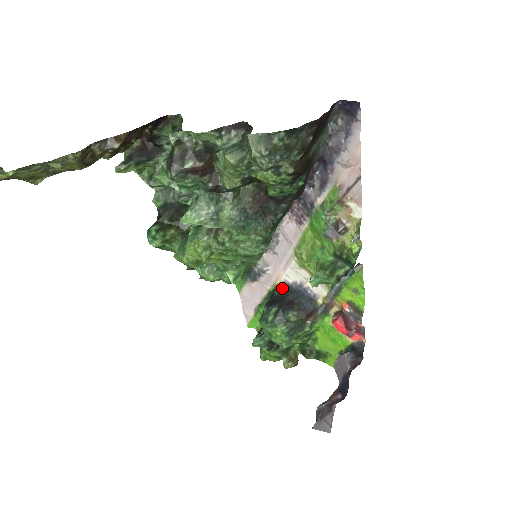
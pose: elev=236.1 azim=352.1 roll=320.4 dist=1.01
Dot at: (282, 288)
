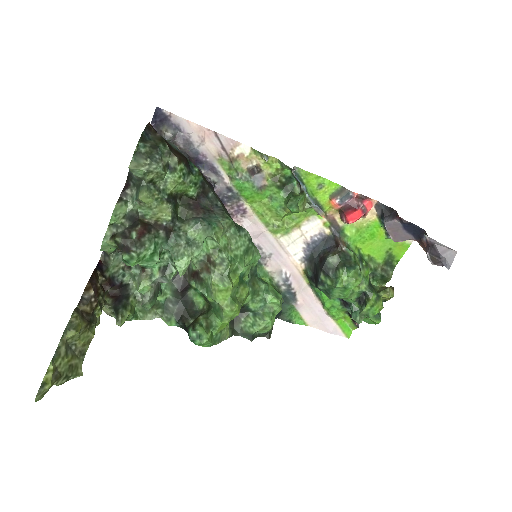
Dot at: (307, 267)
